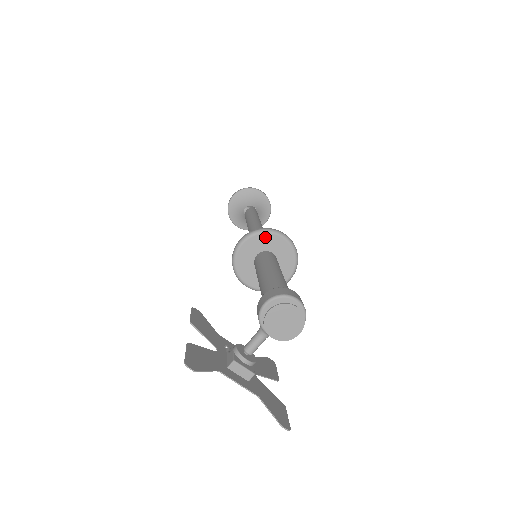
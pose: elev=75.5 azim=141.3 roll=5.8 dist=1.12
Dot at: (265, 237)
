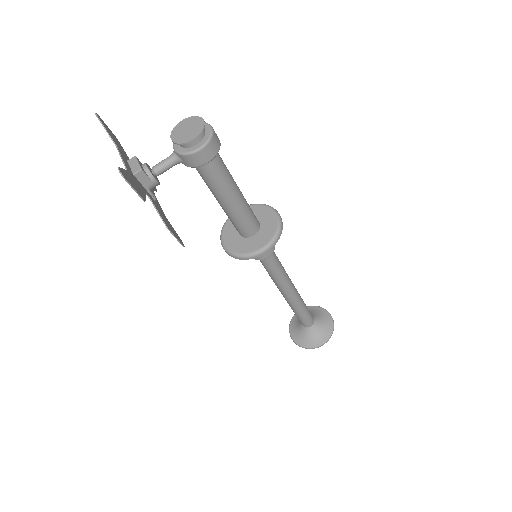
Dot at: (259, 208)
